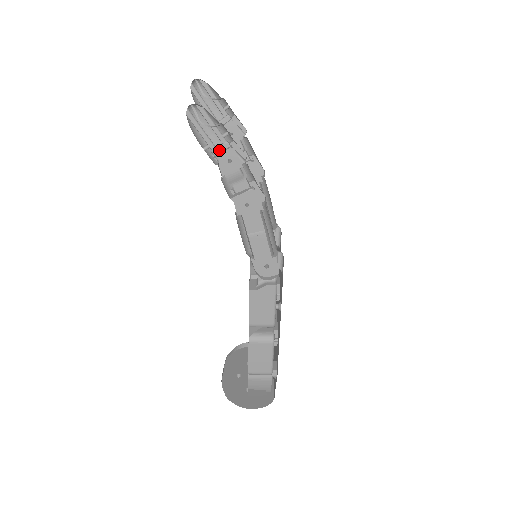
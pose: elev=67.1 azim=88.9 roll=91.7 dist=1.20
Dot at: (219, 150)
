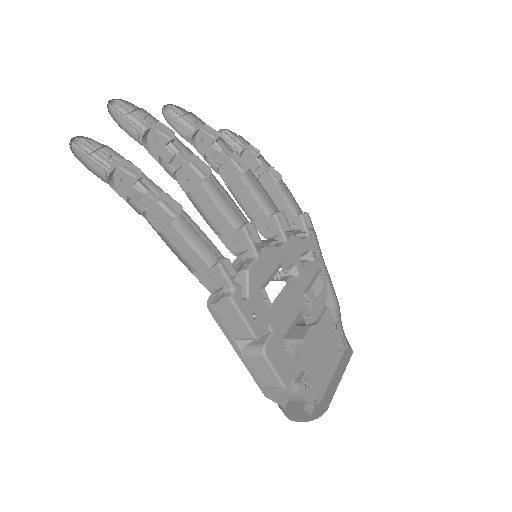
Dot at: (112, 173)
